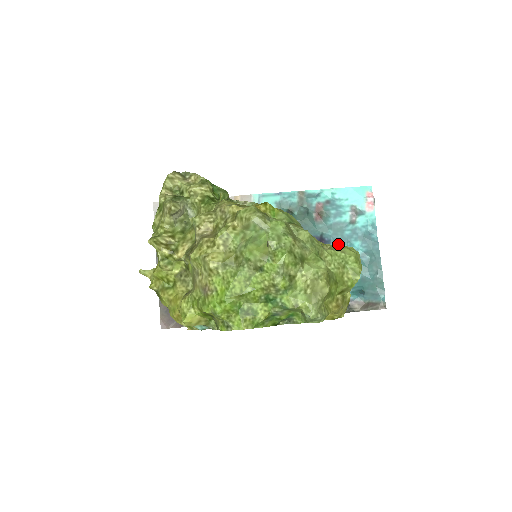
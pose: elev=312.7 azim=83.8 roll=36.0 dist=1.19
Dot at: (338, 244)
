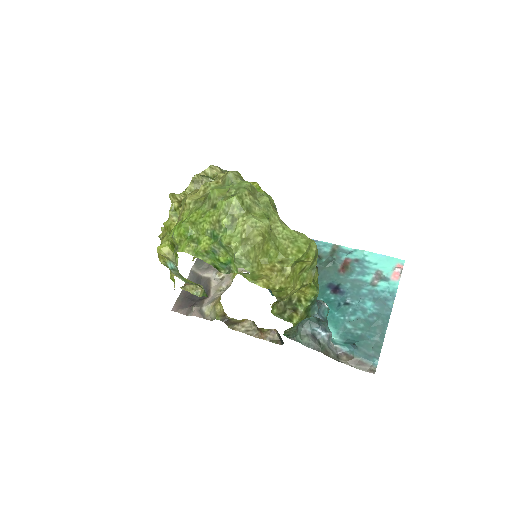
Dot at: (351, 297)
